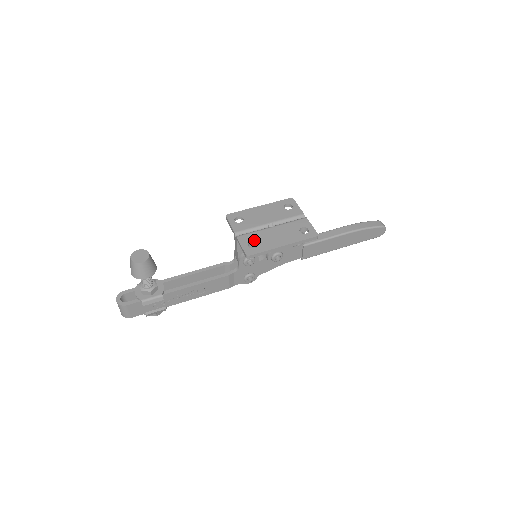
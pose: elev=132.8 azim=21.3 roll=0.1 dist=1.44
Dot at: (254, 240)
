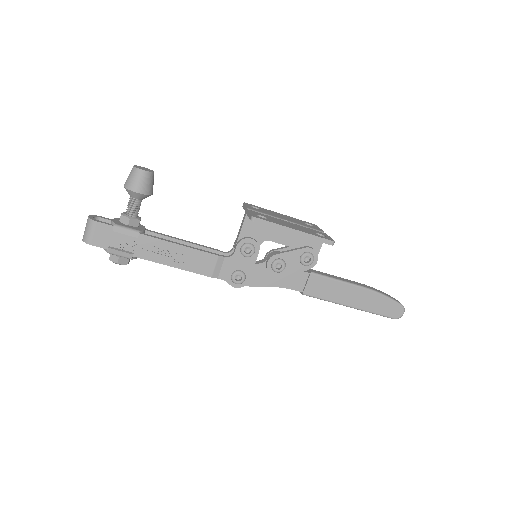
Dot at: (265, 216)
